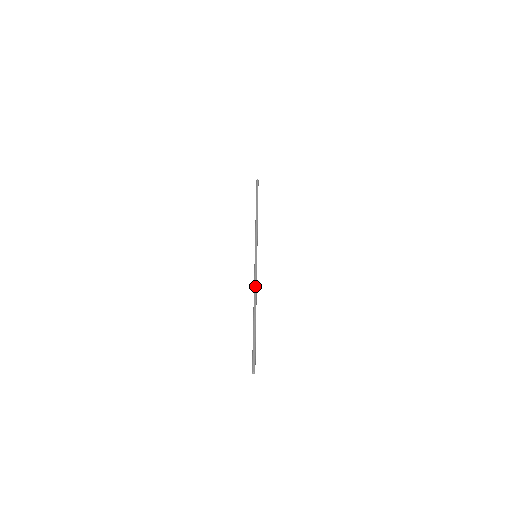
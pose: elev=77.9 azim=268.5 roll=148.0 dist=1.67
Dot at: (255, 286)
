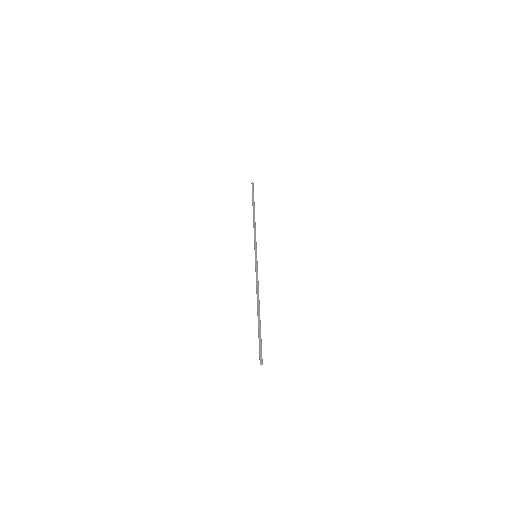
Dot at: (258, 284)
